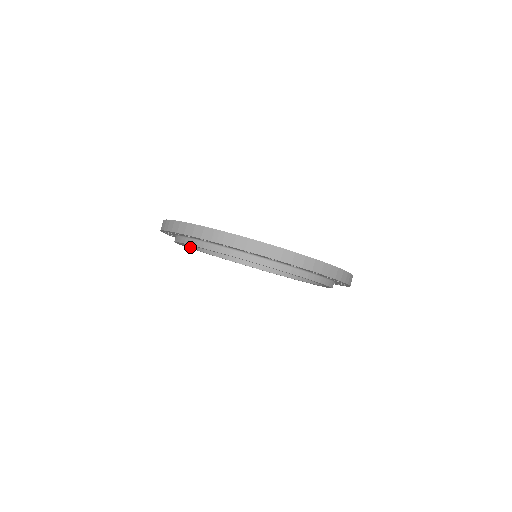
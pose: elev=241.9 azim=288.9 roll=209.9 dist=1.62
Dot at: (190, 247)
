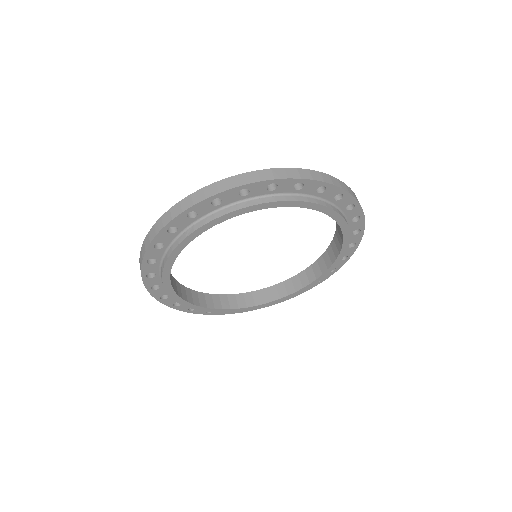
Dot at: (208, 308)
